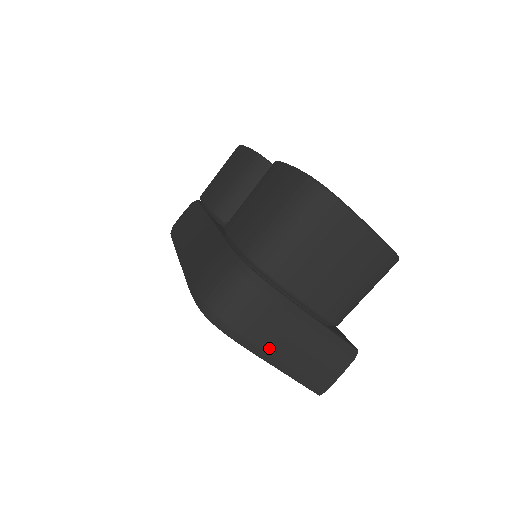
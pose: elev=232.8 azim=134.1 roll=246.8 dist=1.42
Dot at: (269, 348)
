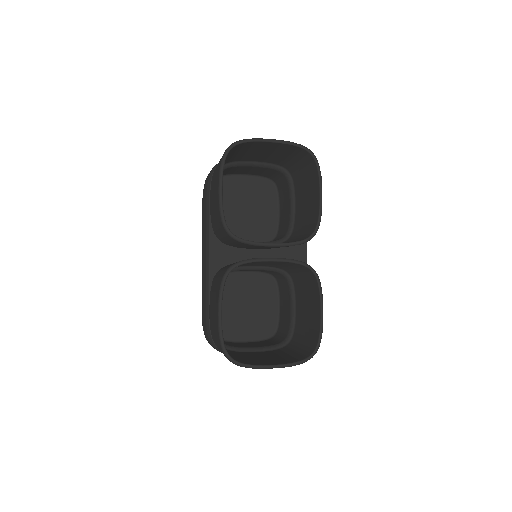
Dot at: occluded
